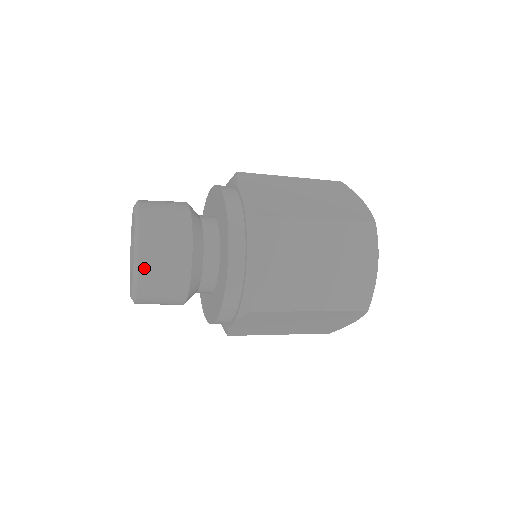
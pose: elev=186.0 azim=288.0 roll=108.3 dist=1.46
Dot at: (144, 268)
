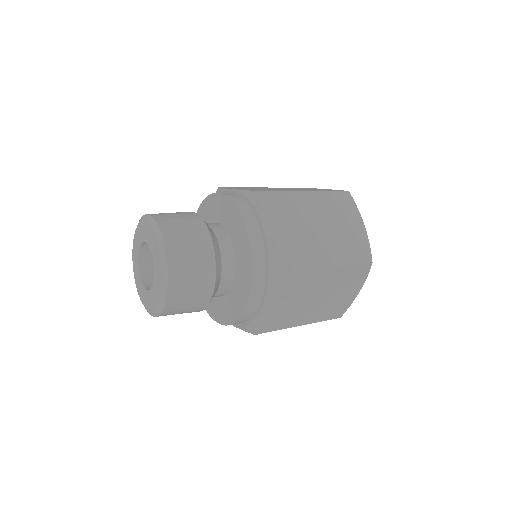
Dot at: (169, 307)
